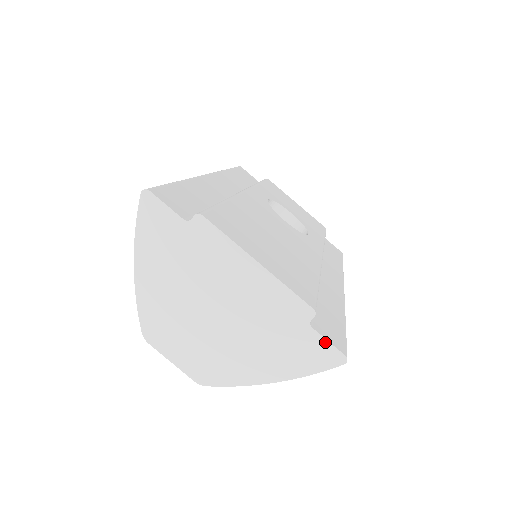
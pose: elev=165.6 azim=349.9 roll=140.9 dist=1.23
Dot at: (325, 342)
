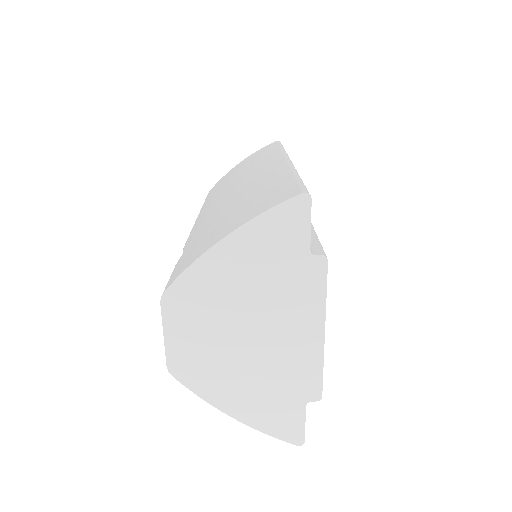
Dot at: (303, 422)
